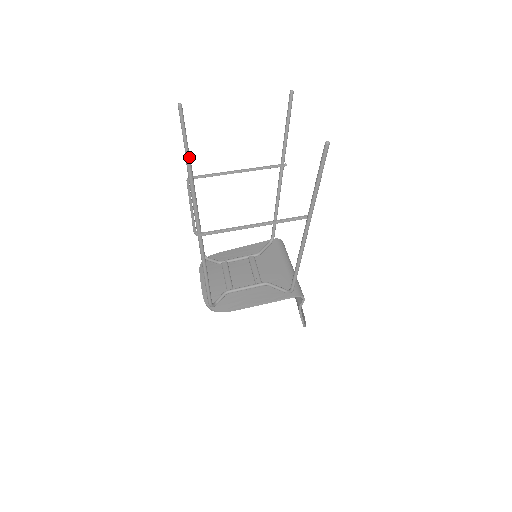
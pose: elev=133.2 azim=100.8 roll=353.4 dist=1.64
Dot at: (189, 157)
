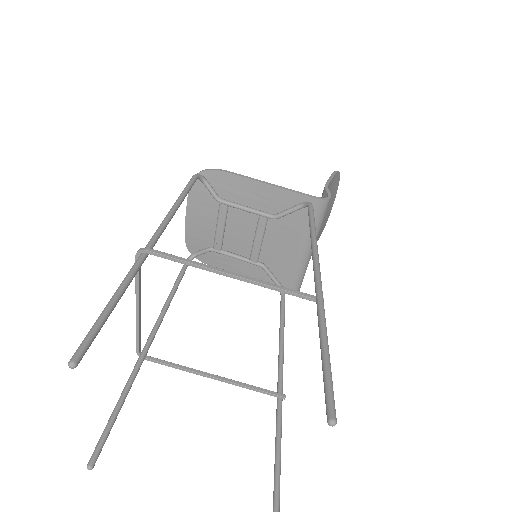
Dot at: (94, 464)
